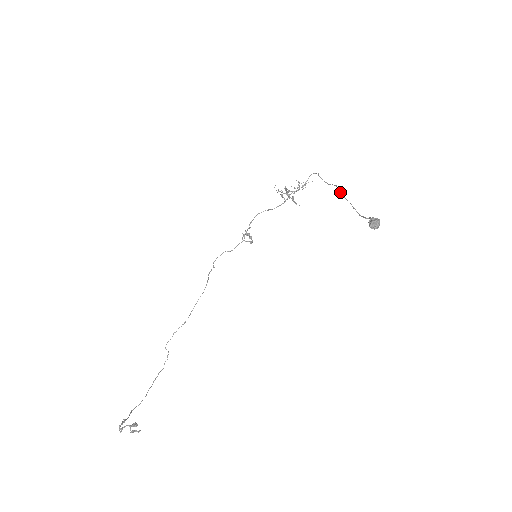
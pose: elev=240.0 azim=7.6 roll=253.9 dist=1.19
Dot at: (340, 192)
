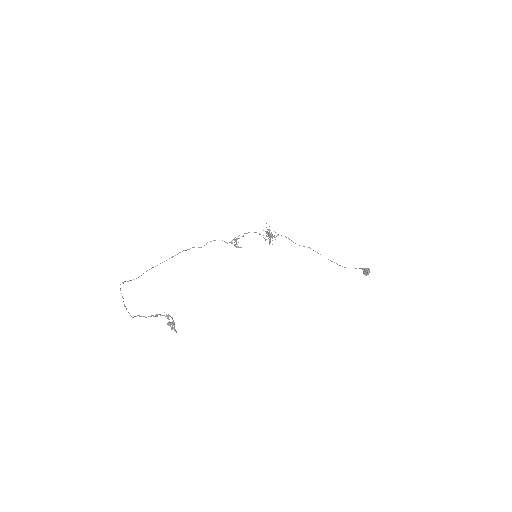
Dot at: (317, 252)
